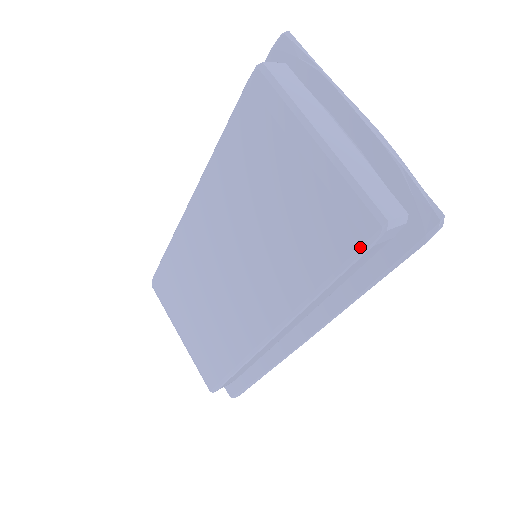
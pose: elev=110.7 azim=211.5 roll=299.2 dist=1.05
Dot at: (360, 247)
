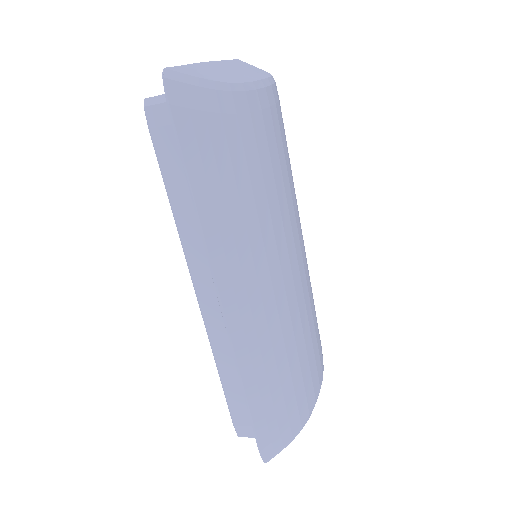
Dot at: (153, 138)
